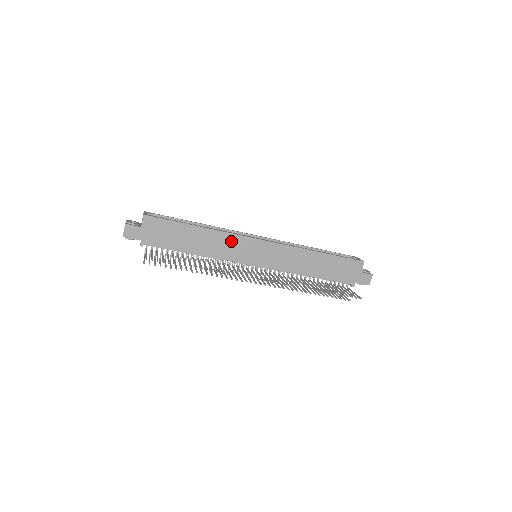
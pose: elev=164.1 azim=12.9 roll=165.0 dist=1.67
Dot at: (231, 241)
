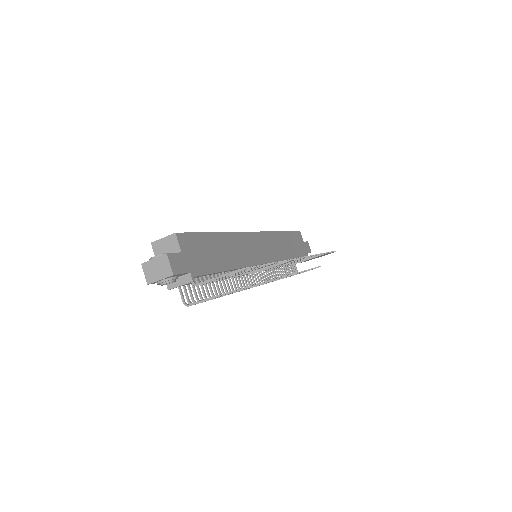
Dot at: (243, 241)
